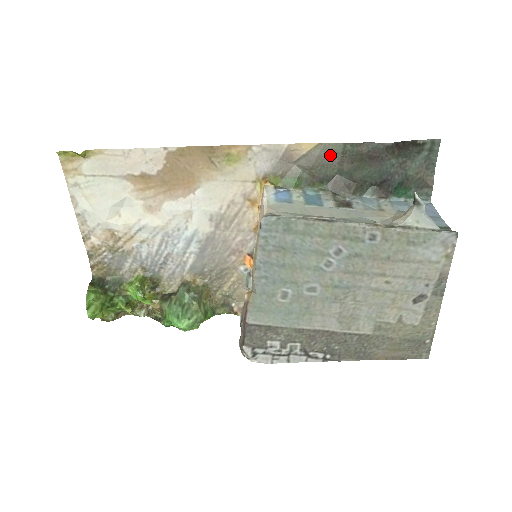
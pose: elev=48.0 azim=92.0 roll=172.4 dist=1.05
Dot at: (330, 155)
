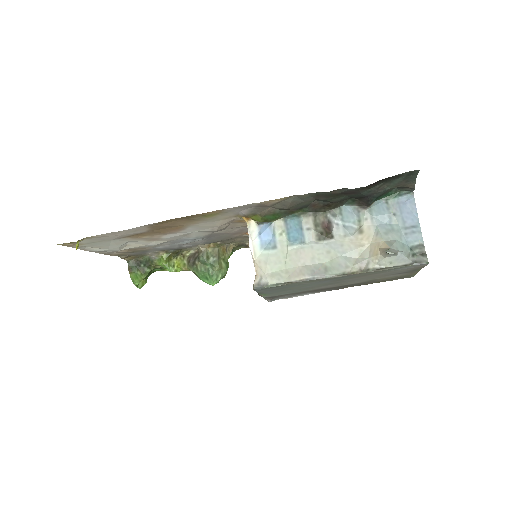
Dot at: (304, 198)
